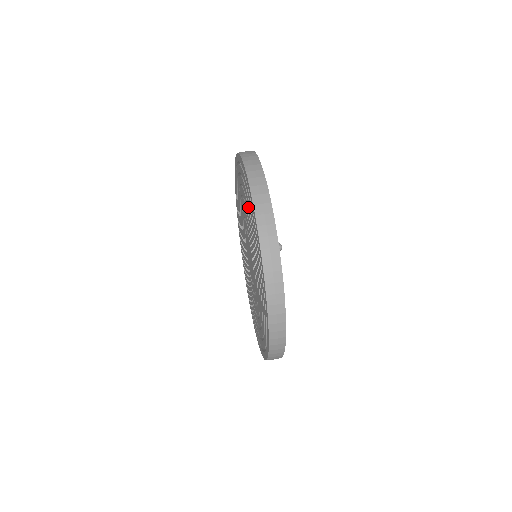
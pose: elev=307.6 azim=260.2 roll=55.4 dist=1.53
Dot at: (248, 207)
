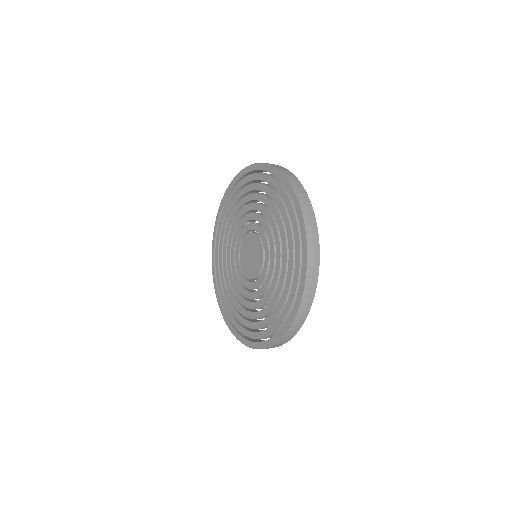
Dot at: (226, 227)
